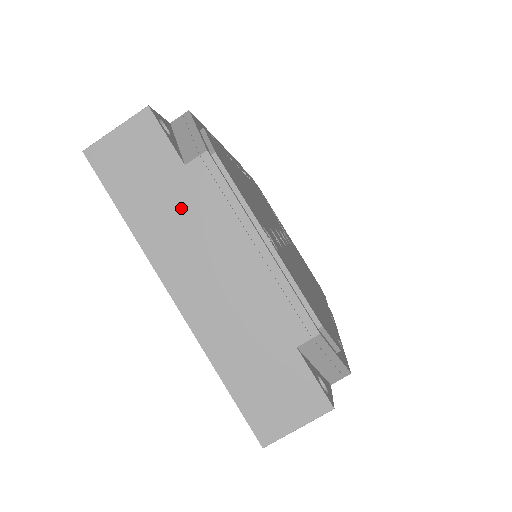
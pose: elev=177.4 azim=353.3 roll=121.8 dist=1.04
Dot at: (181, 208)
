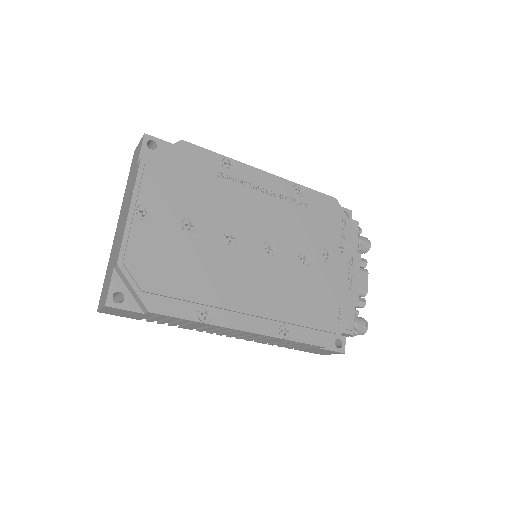
Dot at: (131, 184)
